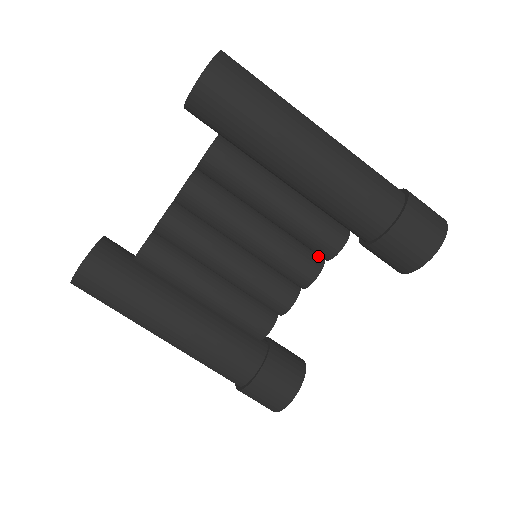
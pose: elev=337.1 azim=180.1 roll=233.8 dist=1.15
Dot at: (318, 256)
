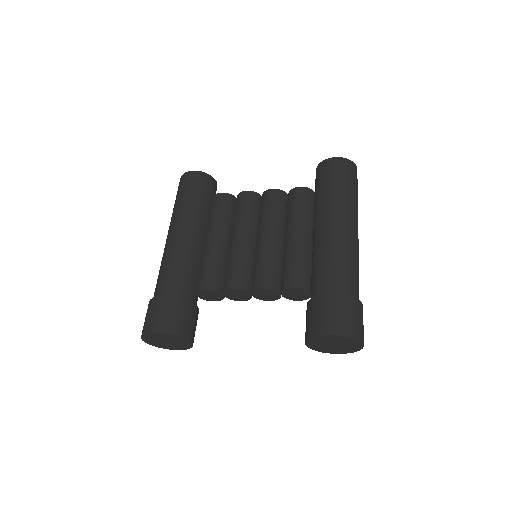
Dot at: (281, 287)
